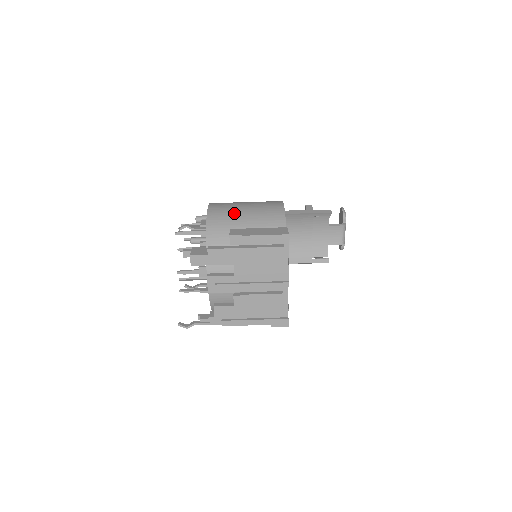
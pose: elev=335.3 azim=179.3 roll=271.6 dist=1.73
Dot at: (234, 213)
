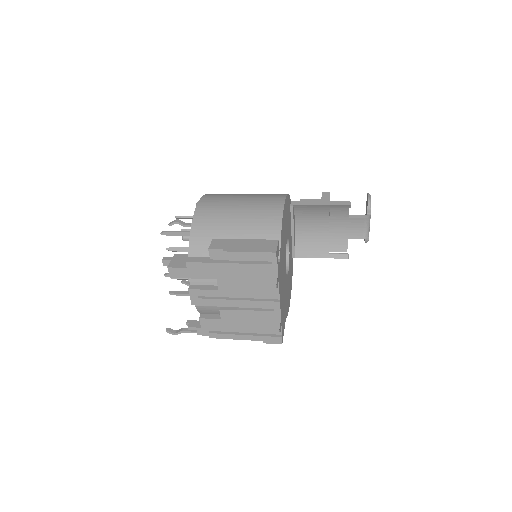
Dot at: (224, 214)
